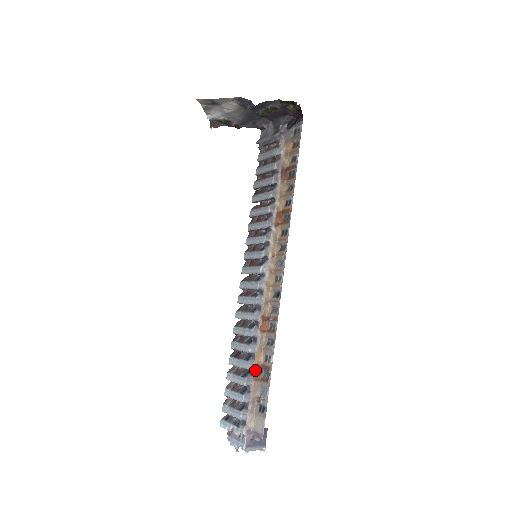
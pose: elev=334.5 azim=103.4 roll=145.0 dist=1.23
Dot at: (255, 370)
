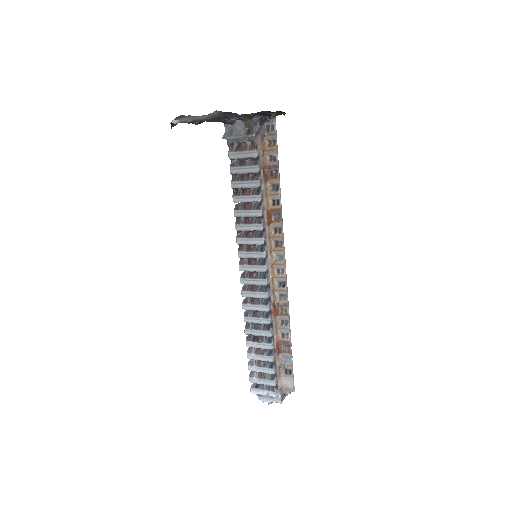
Dot at: (276, 347)
